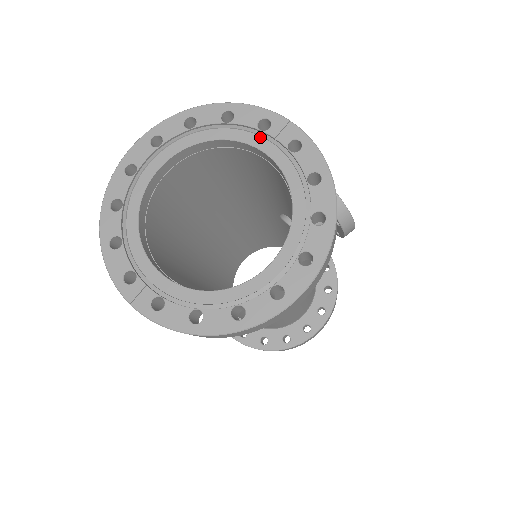
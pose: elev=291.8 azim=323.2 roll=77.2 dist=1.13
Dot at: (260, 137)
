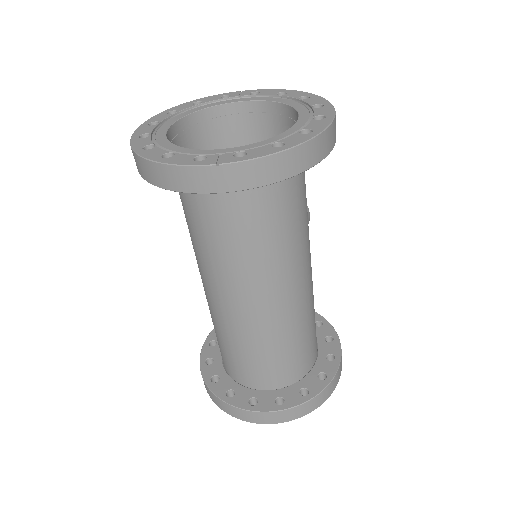
Dot at: (228, 100)
